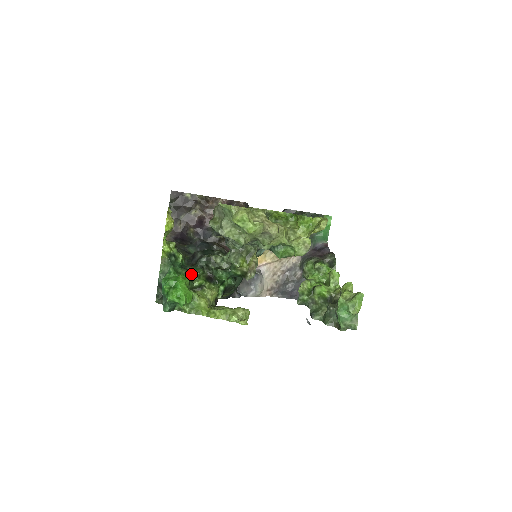
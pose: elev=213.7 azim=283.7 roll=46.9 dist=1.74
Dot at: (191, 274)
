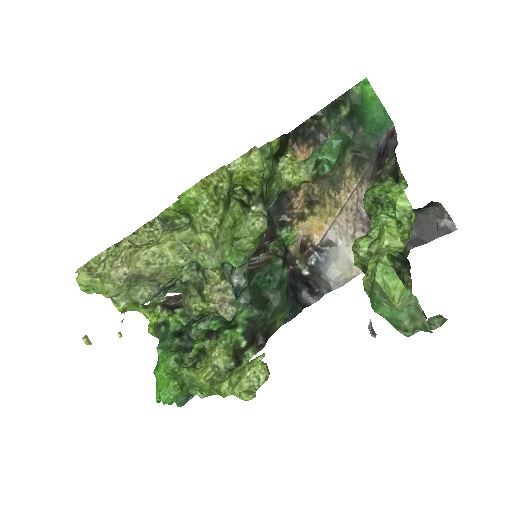
Dot at: (187, 338)
